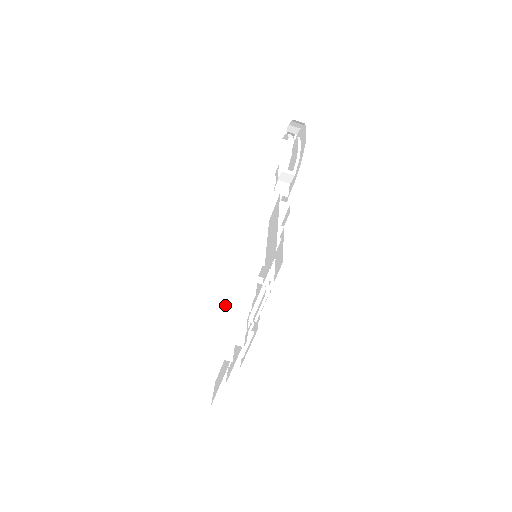
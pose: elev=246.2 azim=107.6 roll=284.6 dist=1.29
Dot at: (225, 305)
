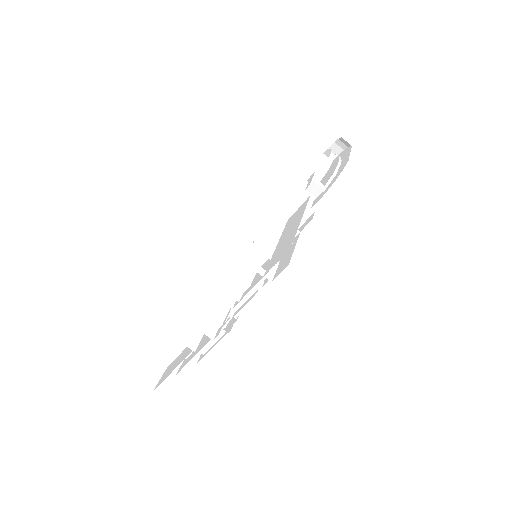
Dot at: (209, 290)
